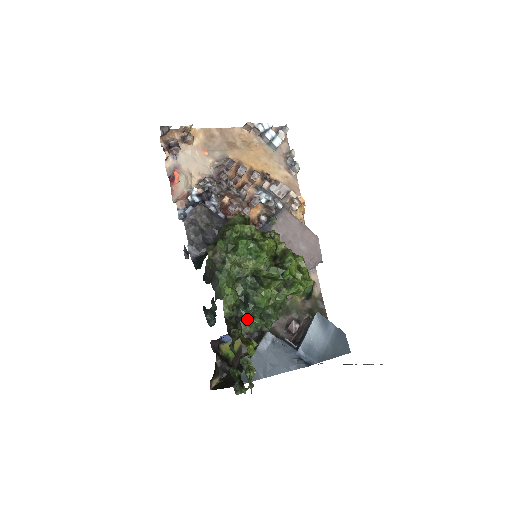
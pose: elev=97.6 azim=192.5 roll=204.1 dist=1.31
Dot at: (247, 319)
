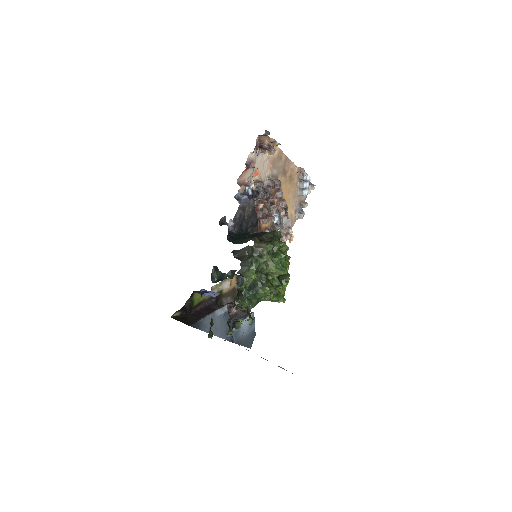
Dot at: (245, 298)
